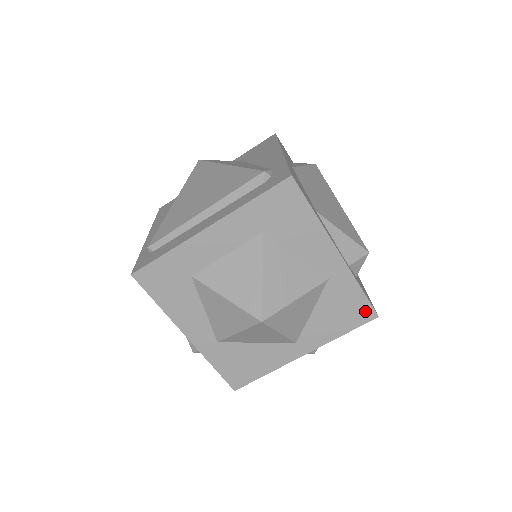
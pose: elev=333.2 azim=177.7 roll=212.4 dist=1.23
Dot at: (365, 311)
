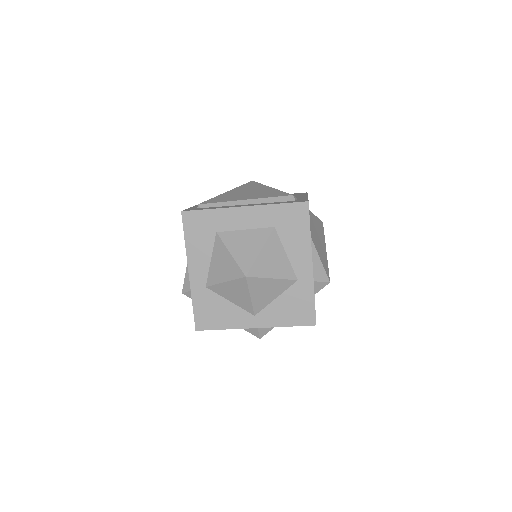
Dot at: (310, 316)
